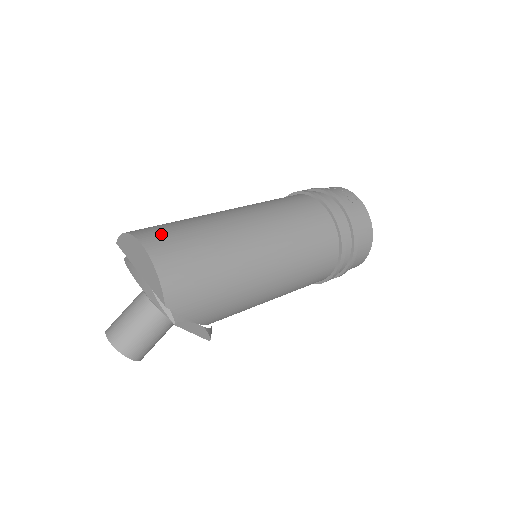
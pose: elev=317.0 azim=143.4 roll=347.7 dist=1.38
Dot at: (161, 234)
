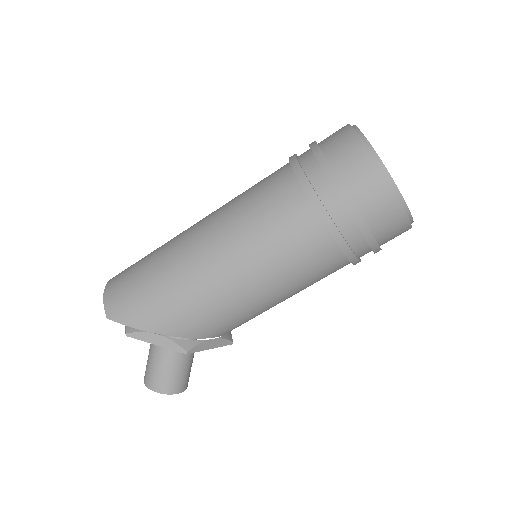
Dot at: occluded
